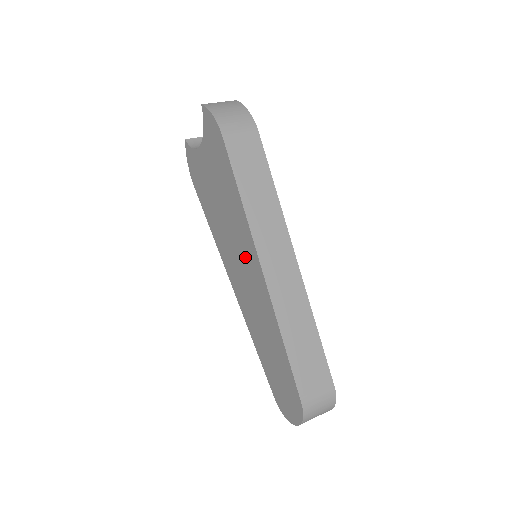
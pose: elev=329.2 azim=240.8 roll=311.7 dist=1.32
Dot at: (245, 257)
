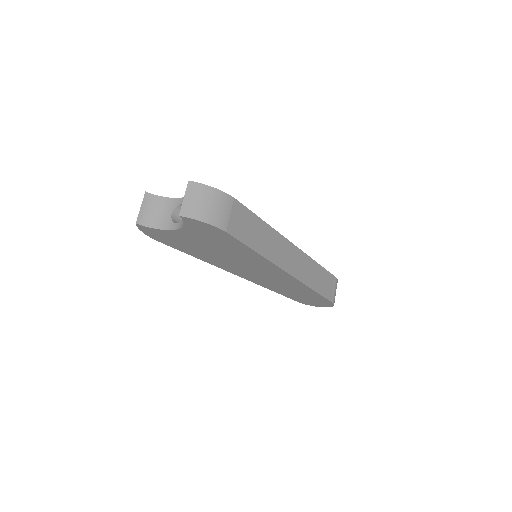
Dot at: (263, 270)
